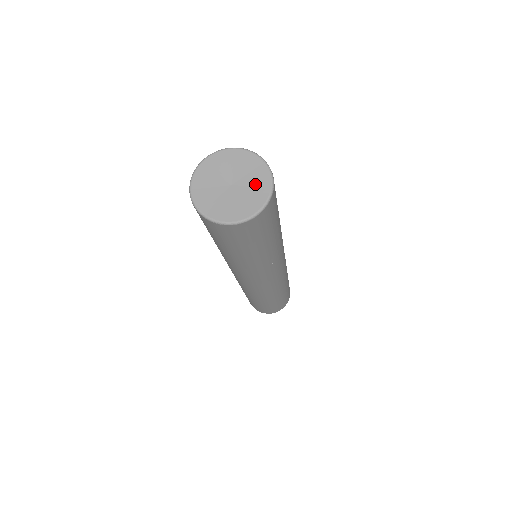
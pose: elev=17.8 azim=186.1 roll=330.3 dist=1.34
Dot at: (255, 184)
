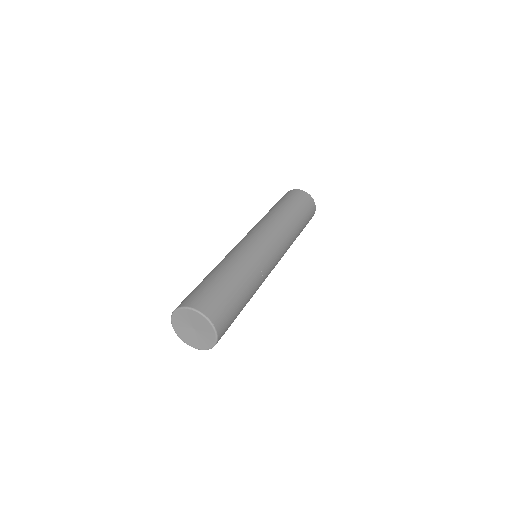
Dot at: (204, 340)
